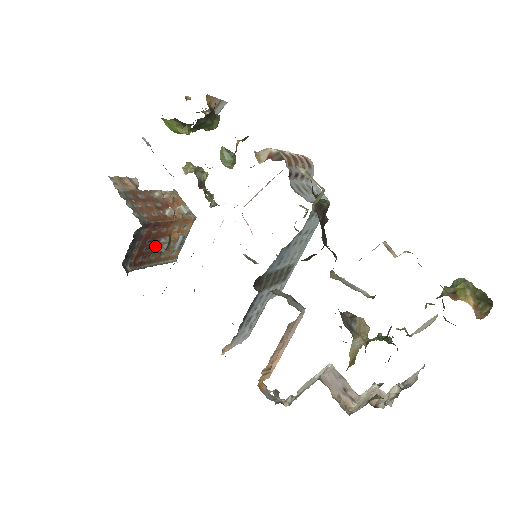
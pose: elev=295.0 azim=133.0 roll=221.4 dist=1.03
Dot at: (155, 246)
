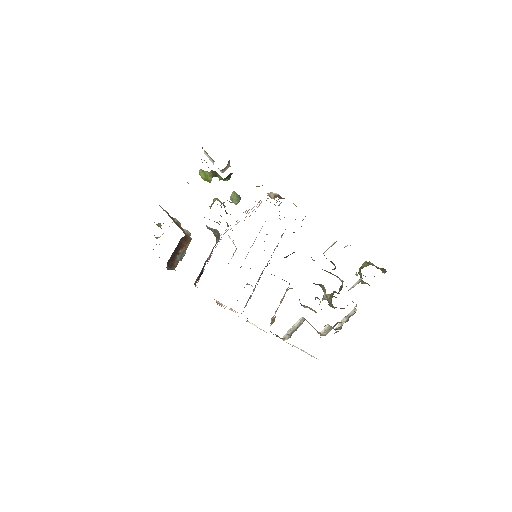
Dot at: (176, 254)
